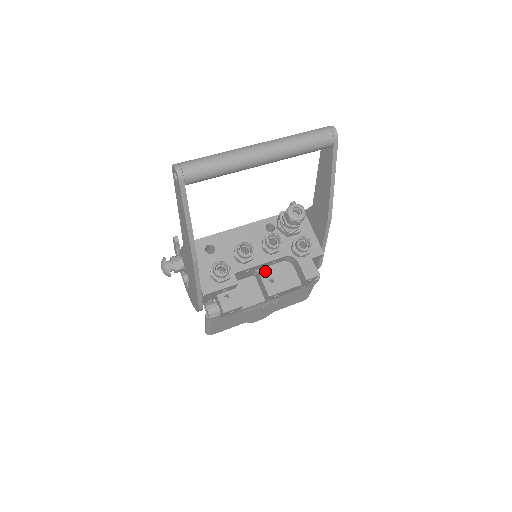
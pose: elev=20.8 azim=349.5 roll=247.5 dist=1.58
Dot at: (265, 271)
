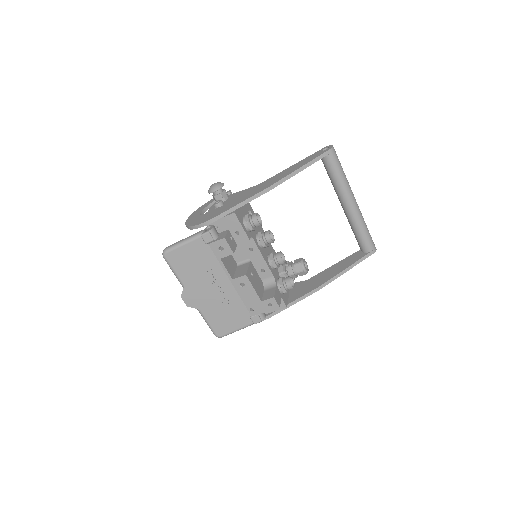
Dot at: (253, 267)
